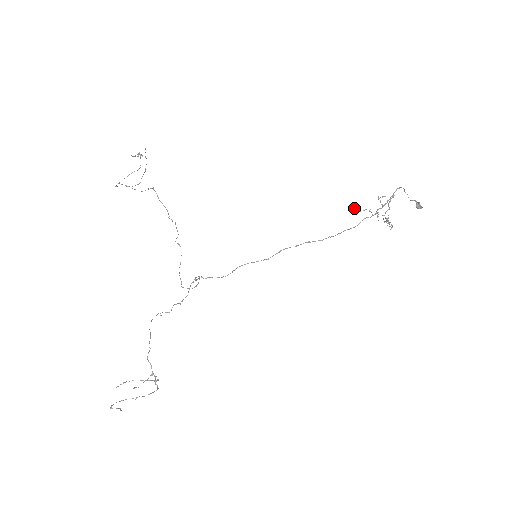
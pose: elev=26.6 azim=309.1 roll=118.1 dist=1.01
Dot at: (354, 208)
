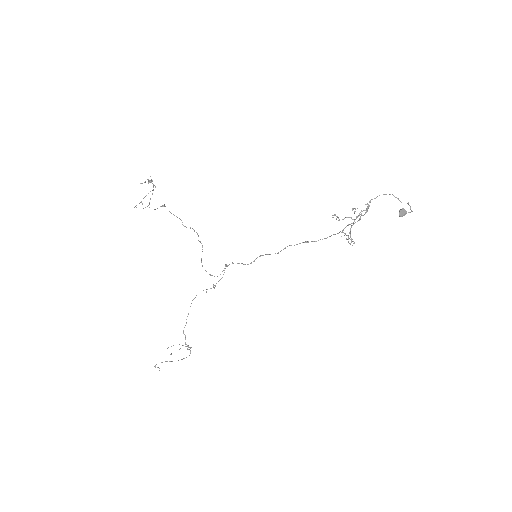
Dot at: (333, 217)
